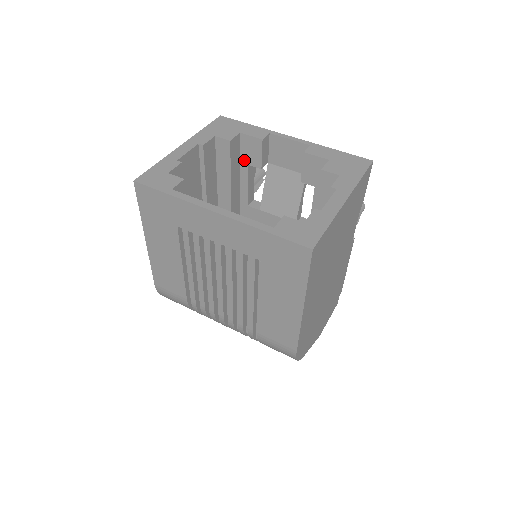
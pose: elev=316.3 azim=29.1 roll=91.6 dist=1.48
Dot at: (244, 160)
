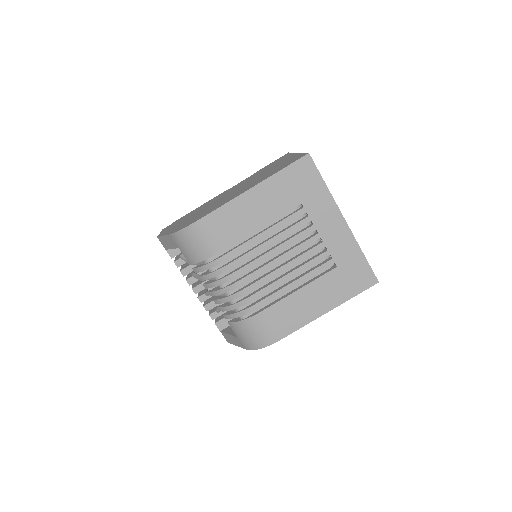
Dot at: occluded
